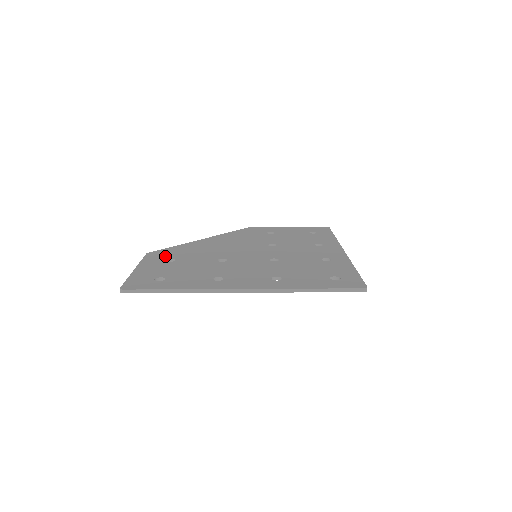
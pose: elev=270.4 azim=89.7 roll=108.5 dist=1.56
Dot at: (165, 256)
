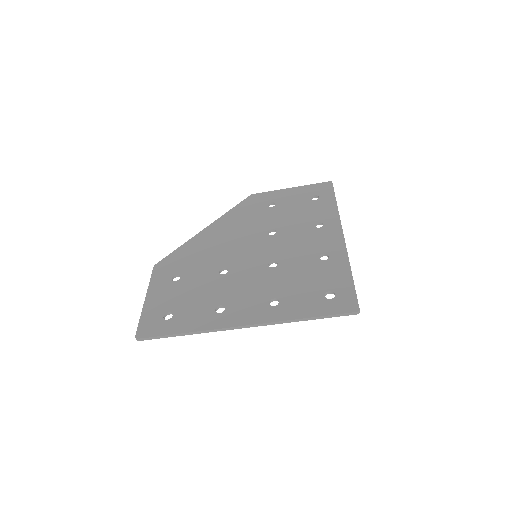
Dot at: (171, 270)
